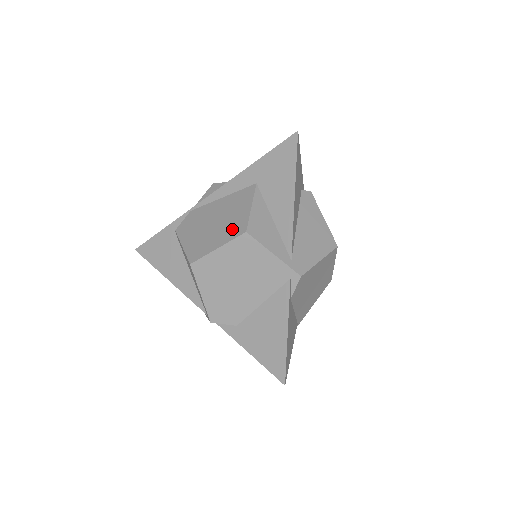
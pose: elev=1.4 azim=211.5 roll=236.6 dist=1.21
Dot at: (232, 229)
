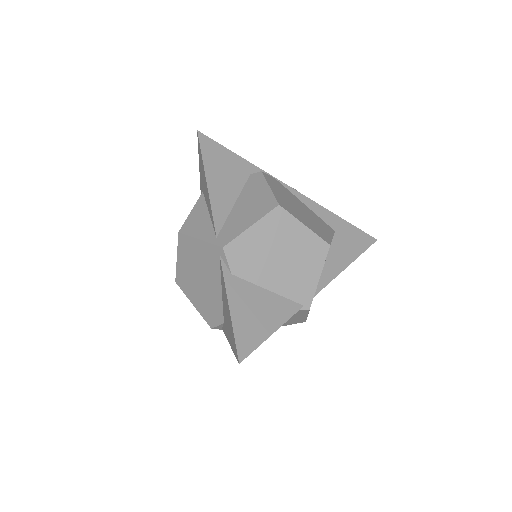
Dot at: occluded
